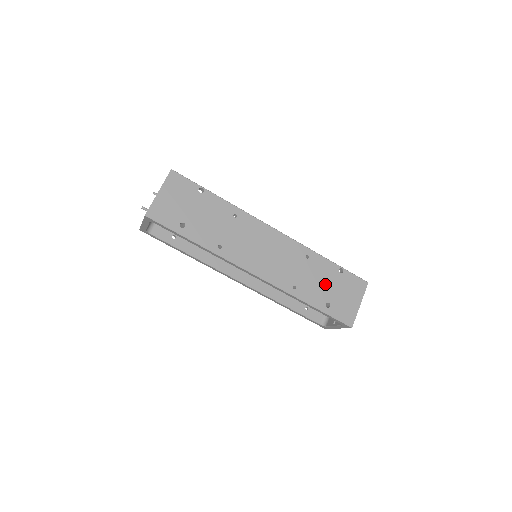
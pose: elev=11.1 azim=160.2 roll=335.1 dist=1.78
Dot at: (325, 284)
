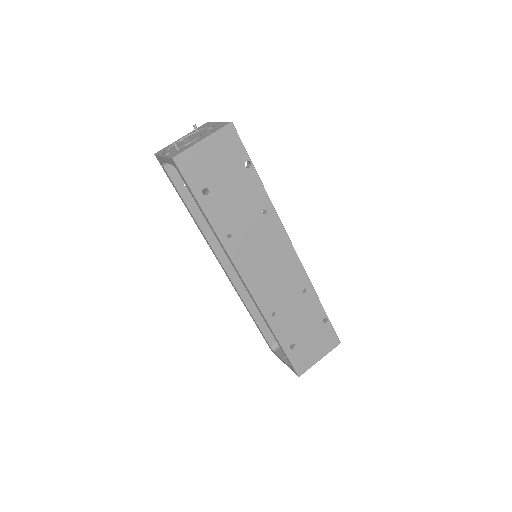
Dot at: (303, 325)
